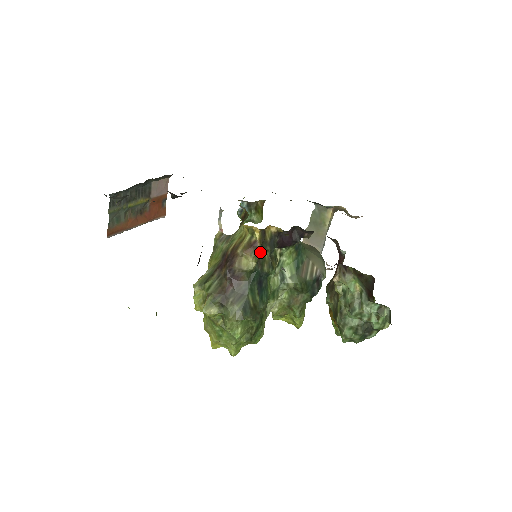
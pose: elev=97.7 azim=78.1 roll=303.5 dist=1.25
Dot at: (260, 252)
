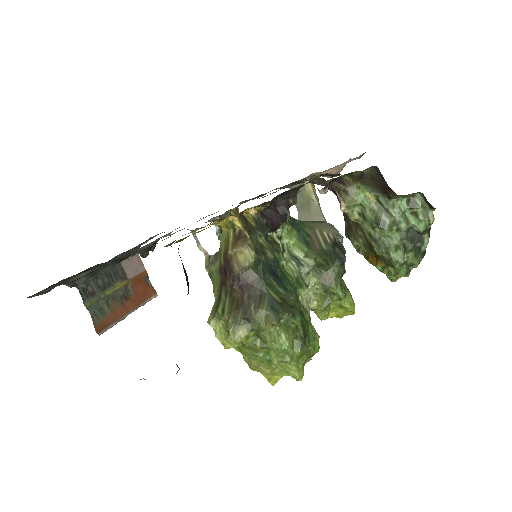
Dot at: (252, 240)
